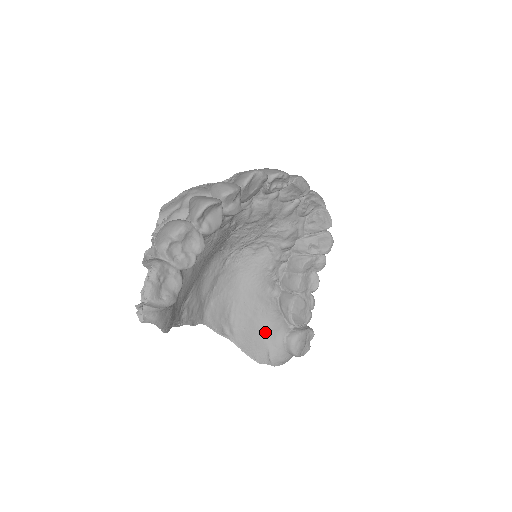
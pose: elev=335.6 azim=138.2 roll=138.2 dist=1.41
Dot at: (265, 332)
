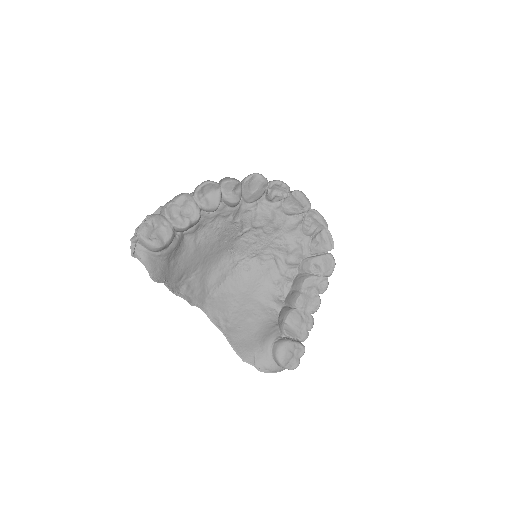
Dot at: (257, 336)
